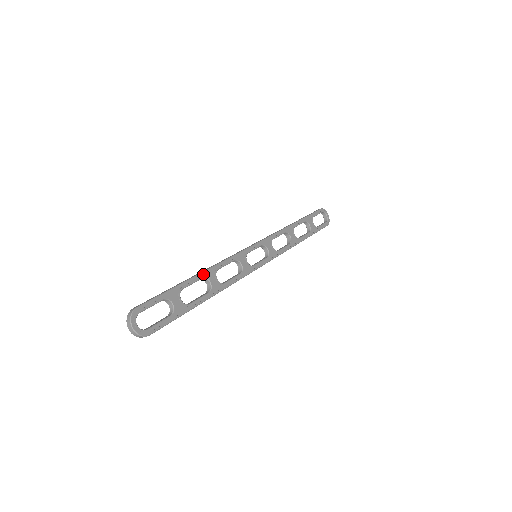
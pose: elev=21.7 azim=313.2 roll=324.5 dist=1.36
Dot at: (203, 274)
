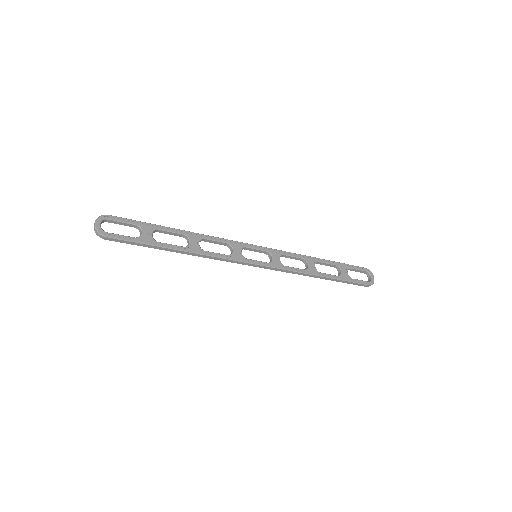
Dot at: (186, 233)
